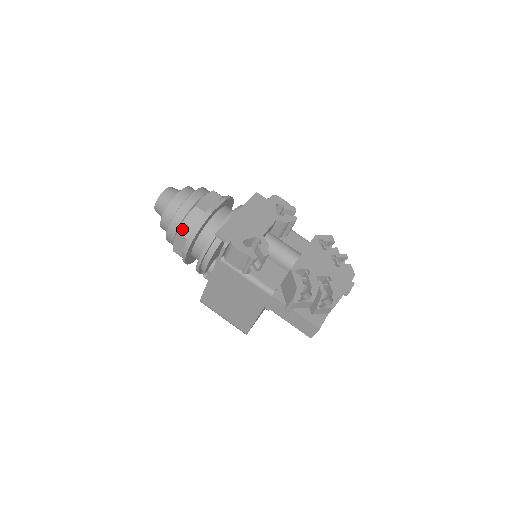
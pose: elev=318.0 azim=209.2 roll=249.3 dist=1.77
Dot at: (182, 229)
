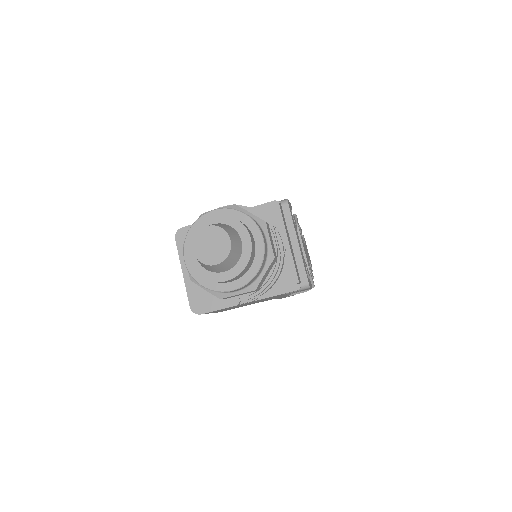
Dot at: (259, 285)
